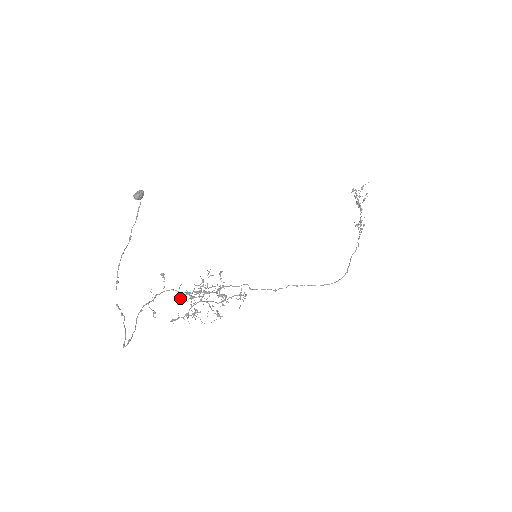
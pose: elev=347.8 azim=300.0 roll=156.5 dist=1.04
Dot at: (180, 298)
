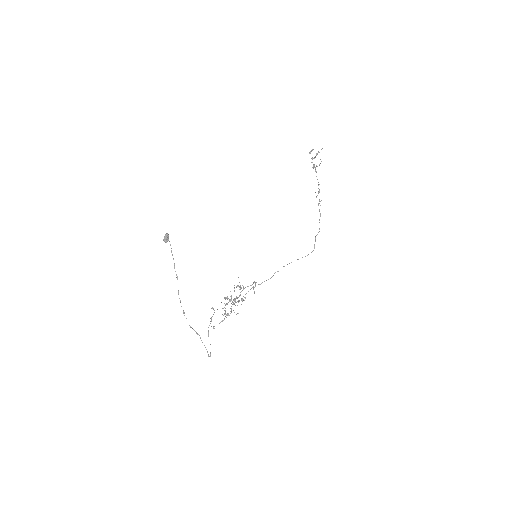
Dot at: (225, 314)
